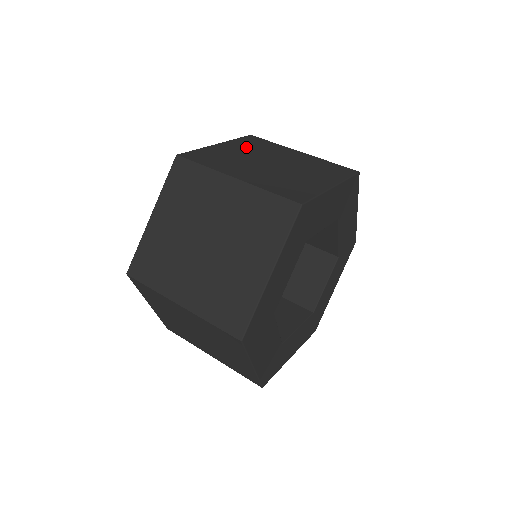
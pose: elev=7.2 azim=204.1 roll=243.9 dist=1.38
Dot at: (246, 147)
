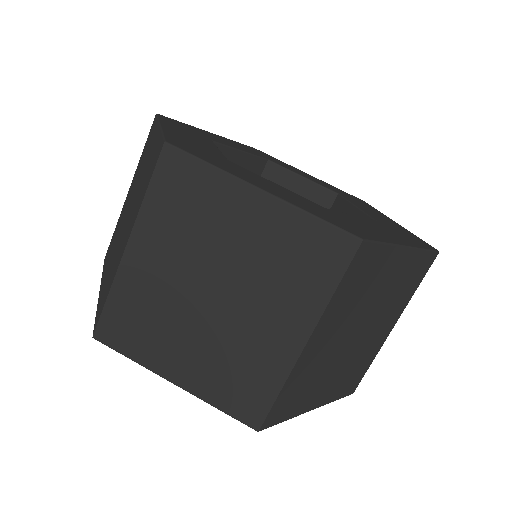
Dot at: occluded
